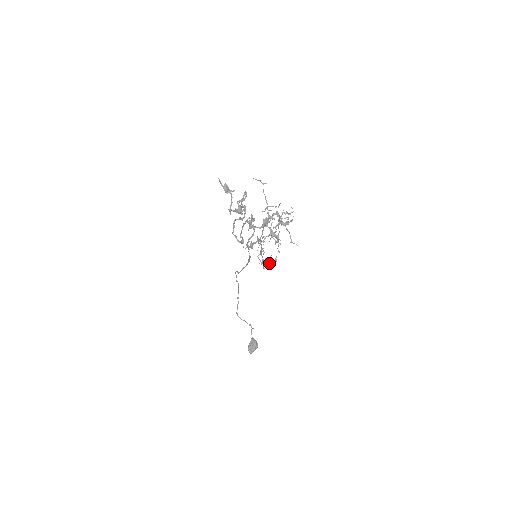
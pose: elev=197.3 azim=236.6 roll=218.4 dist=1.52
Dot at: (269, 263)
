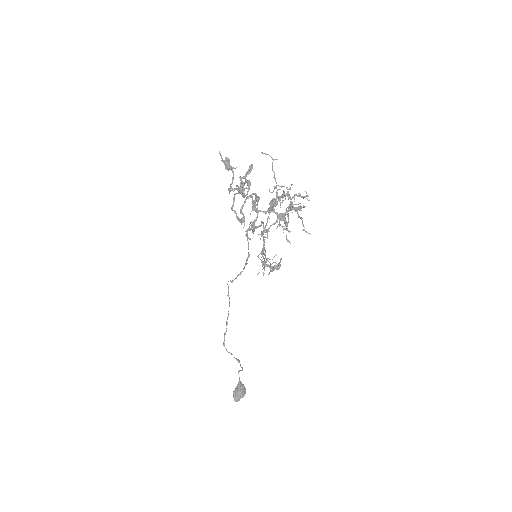
Dot at: (271, 267)
